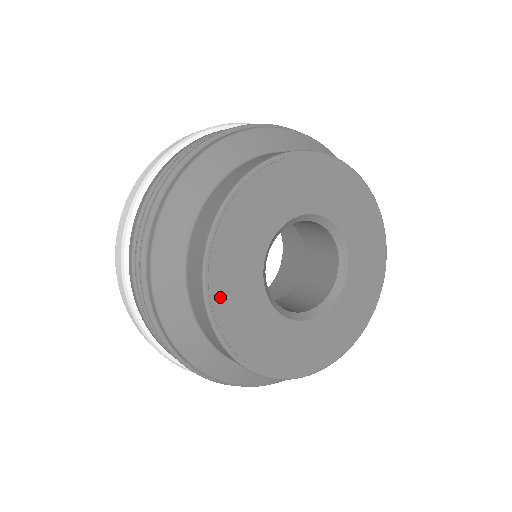
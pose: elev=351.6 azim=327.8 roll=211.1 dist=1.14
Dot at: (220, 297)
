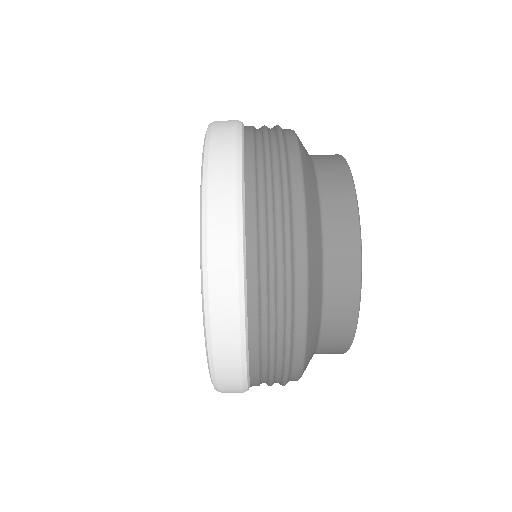
Dot at: occluded
